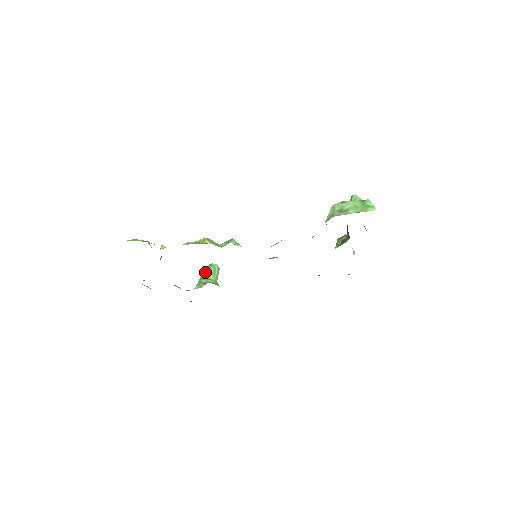
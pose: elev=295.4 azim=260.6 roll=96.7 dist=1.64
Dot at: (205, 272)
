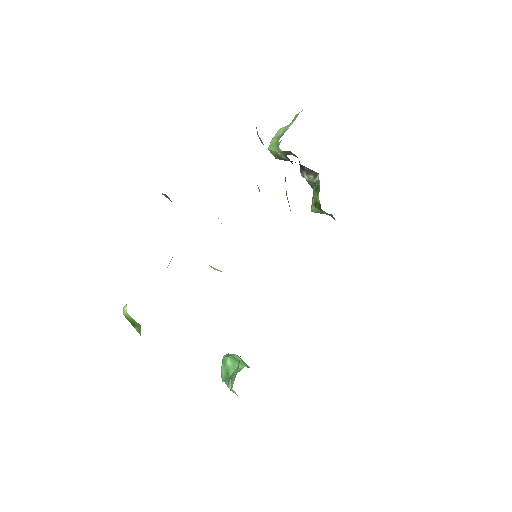
Dot at: (225, 372)
